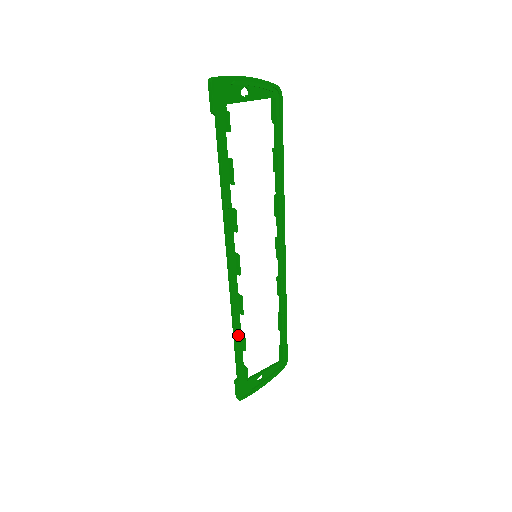
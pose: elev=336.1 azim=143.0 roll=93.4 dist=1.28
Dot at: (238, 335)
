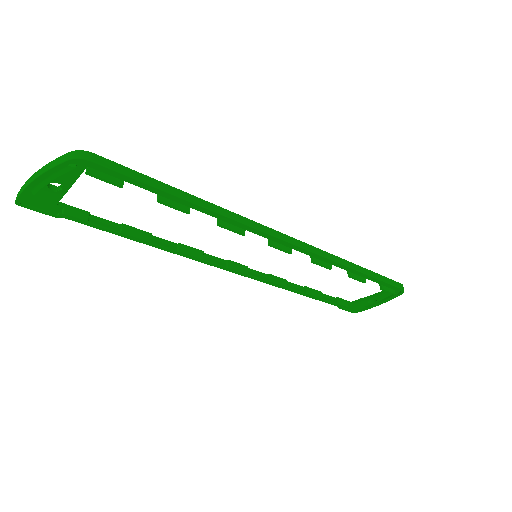
Dot at: (301, 293)
